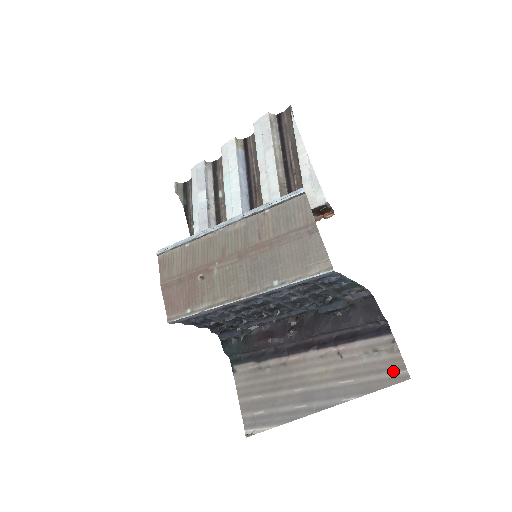
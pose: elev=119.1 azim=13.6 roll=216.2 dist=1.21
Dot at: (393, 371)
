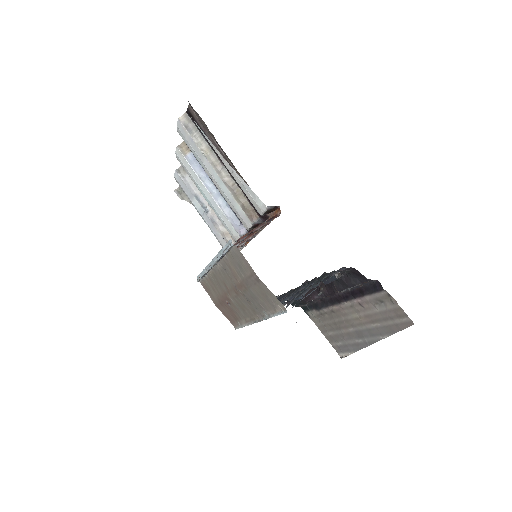
Dot at: (400, 318)
